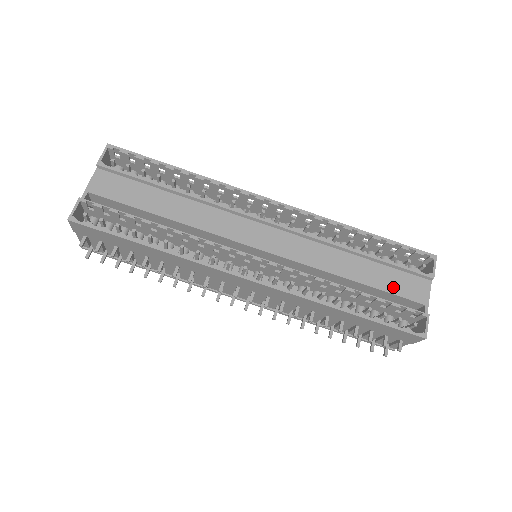
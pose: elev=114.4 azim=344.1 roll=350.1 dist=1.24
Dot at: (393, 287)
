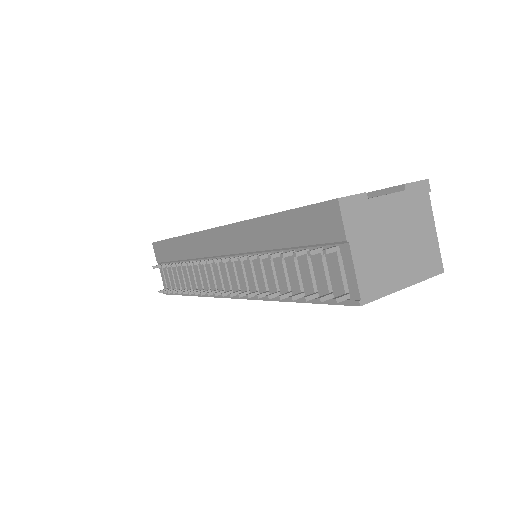
Dot at: occluded
